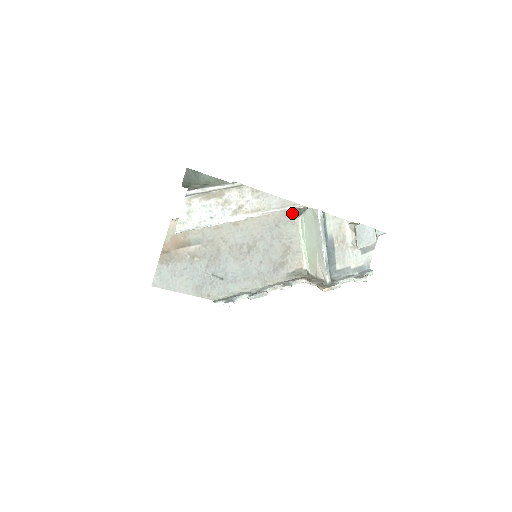
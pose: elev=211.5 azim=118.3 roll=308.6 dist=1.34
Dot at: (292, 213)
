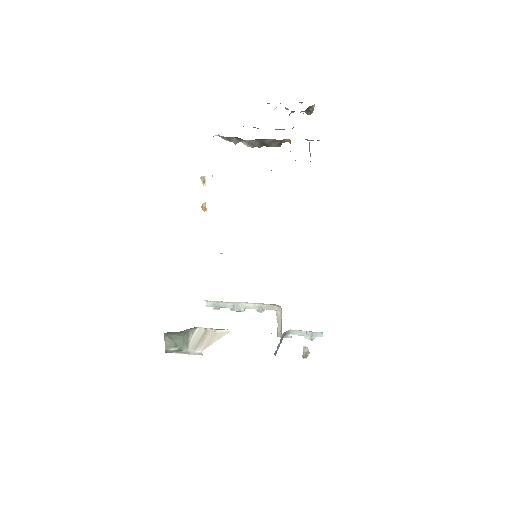
Dot at: occluded
